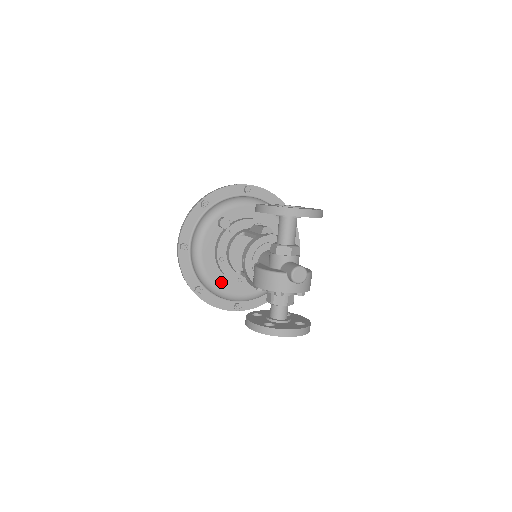
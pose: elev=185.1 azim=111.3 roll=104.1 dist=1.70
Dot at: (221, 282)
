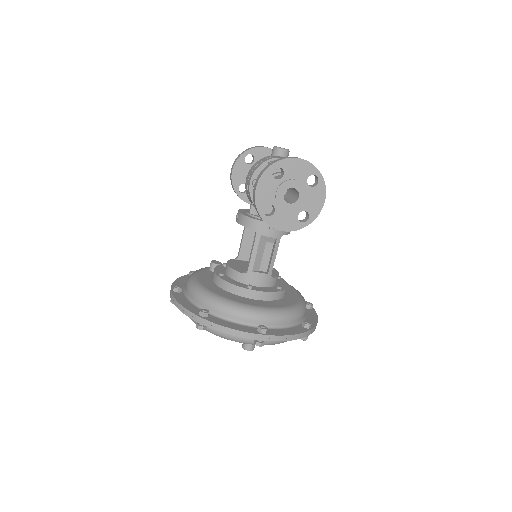
Dot at: (229, 296)
